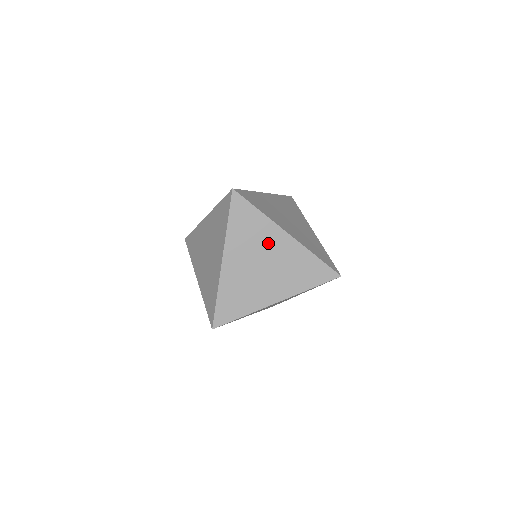
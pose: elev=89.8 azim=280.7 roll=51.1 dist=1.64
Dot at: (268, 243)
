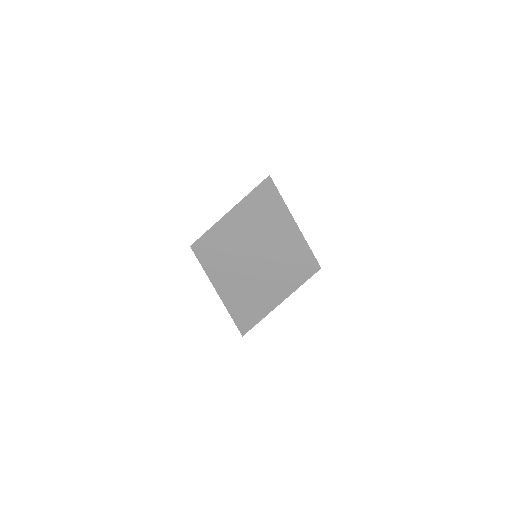
Dot at: (274, 216)
